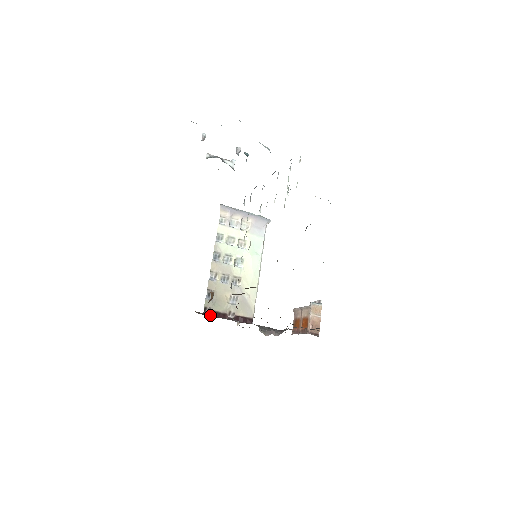
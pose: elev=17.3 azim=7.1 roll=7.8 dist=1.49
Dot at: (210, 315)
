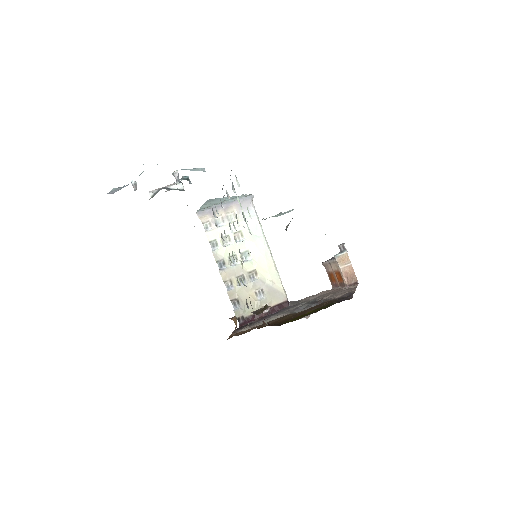
Dot at: (245, 327)
